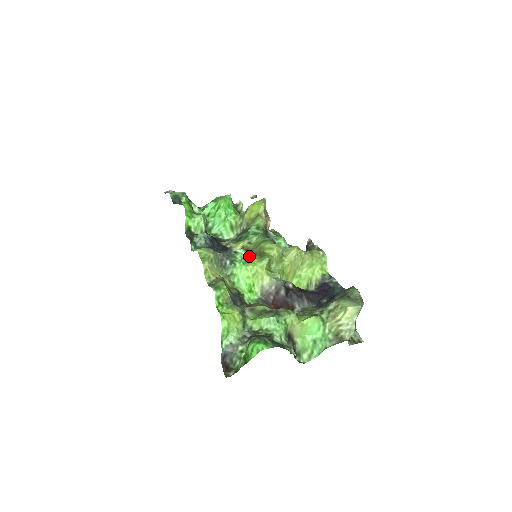
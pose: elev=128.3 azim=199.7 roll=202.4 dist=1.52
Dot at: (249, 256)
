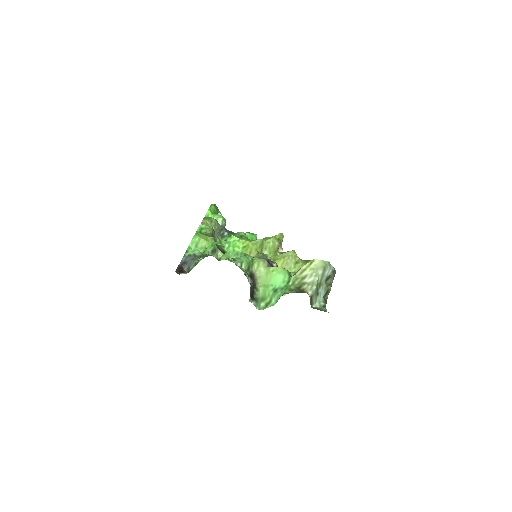
Dot at: (246, 237)
